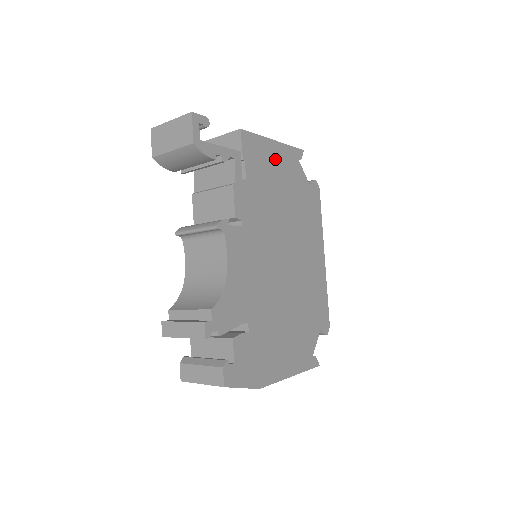
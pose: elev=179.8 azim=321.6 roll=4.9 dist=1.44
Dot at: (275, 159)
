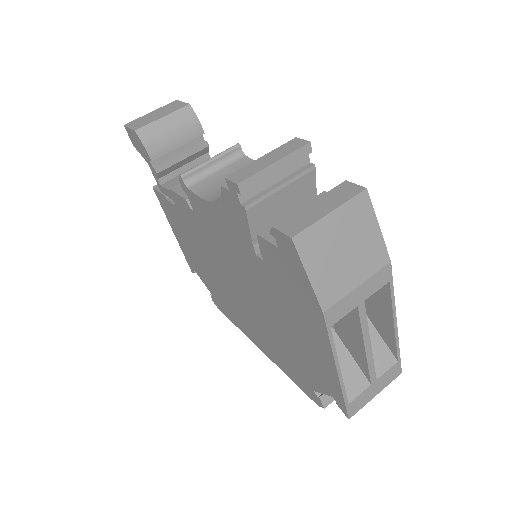
Dot at: occluded
